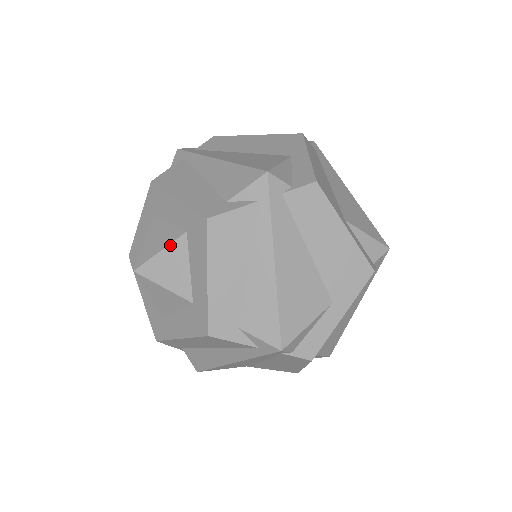
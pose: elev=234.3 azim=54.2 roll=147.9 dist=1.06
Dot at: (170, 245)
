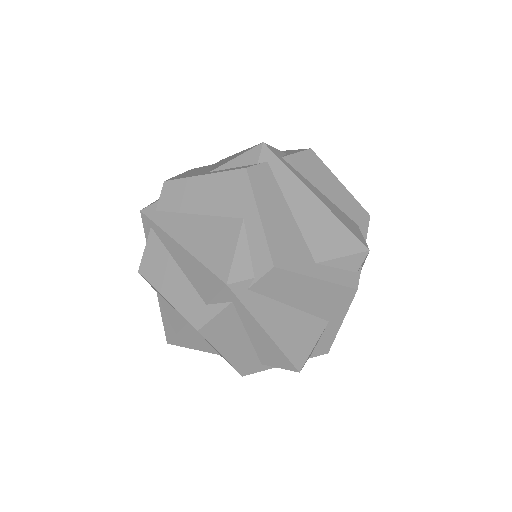
Dot at: (182, 330)
